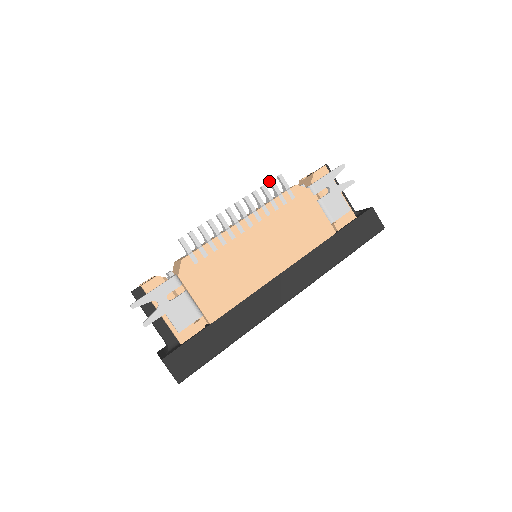
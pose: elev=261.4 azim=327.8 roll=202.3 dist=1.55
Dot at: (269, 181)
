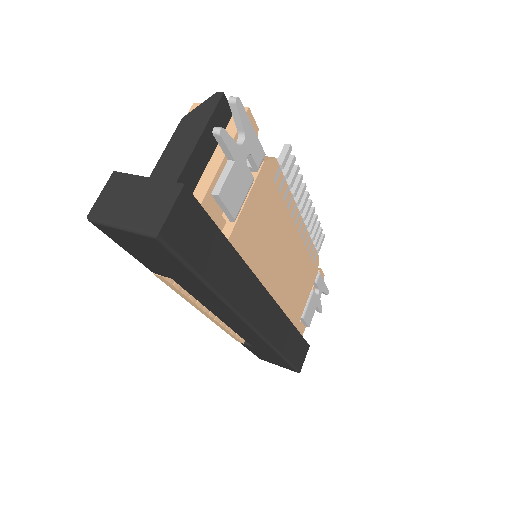
Dot at: (321, 227)
